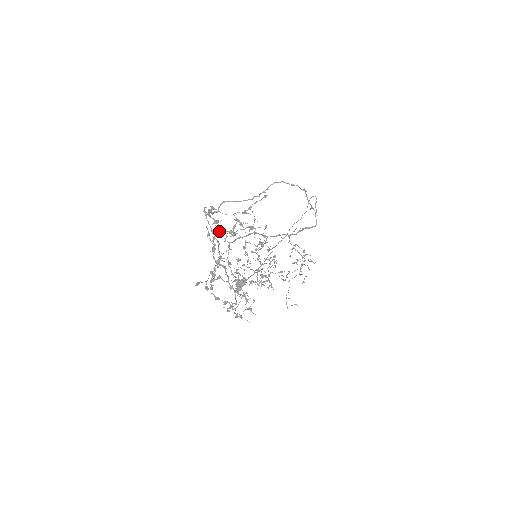
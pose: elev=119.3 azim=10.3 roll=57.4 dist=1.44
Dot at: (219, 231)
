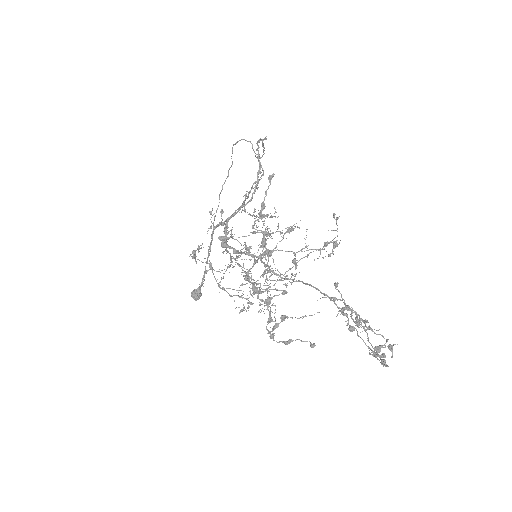
Dot at: (193, 258)
